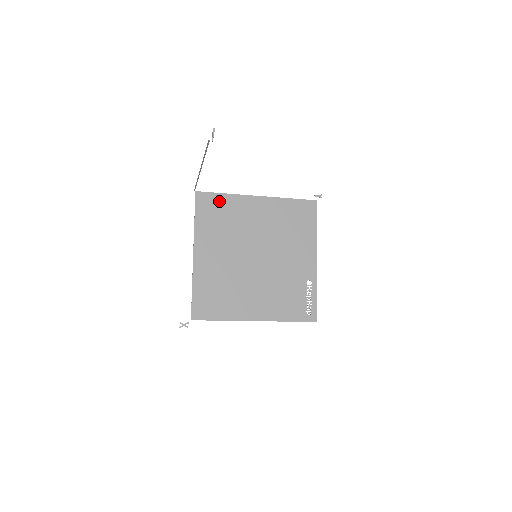
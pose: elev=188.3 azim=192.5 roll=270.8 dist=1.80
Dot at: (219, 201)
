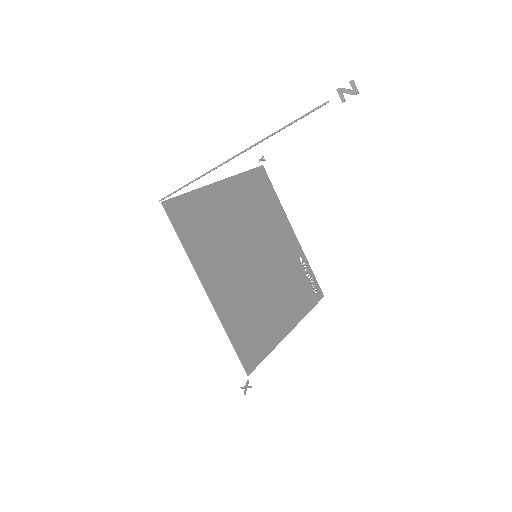
Dot at: (191, 204)
